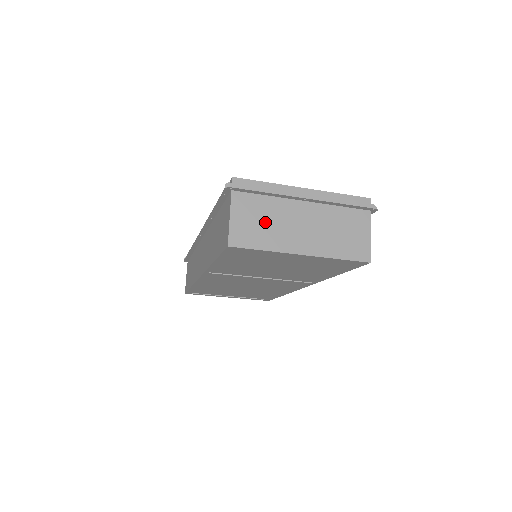
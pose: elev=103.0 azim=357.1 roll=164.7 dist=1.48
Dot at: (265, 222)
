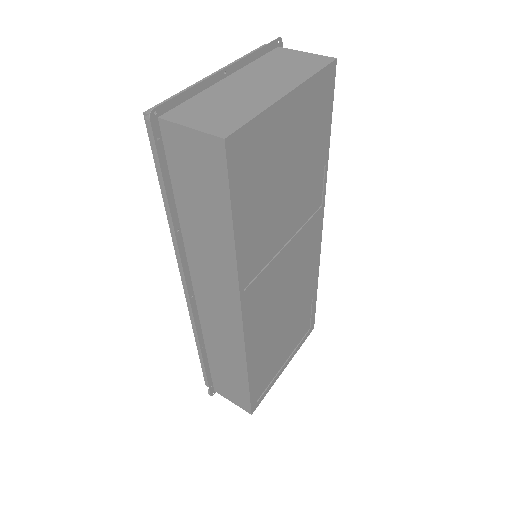
Dot at: (223, 106)
